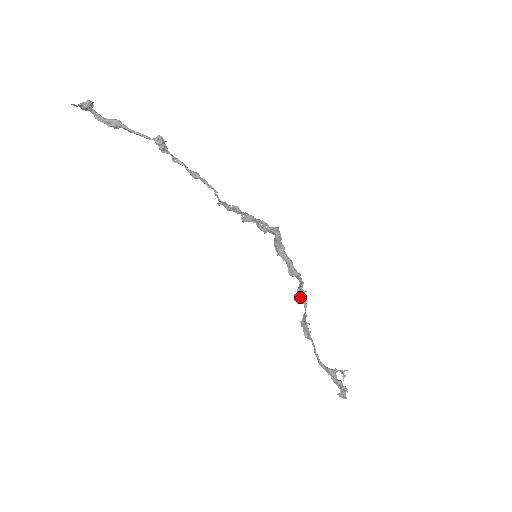
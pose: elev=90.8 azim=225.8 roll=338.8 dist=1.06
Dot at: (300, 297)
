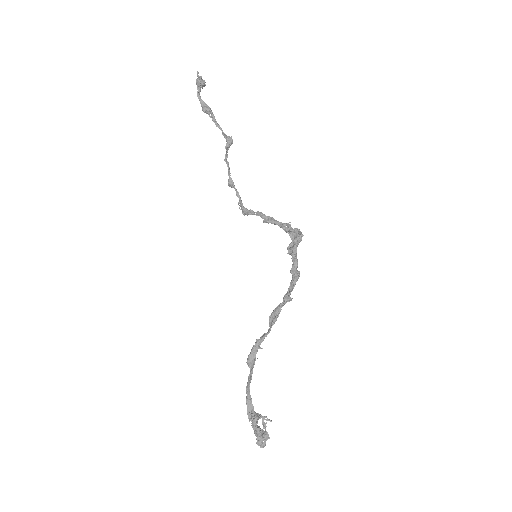
Dot at: (277, 308)
